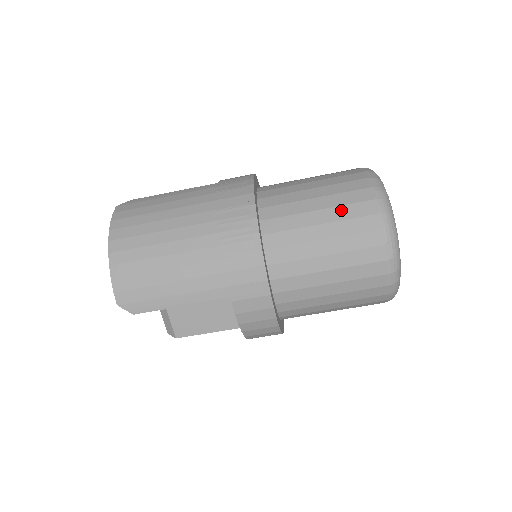
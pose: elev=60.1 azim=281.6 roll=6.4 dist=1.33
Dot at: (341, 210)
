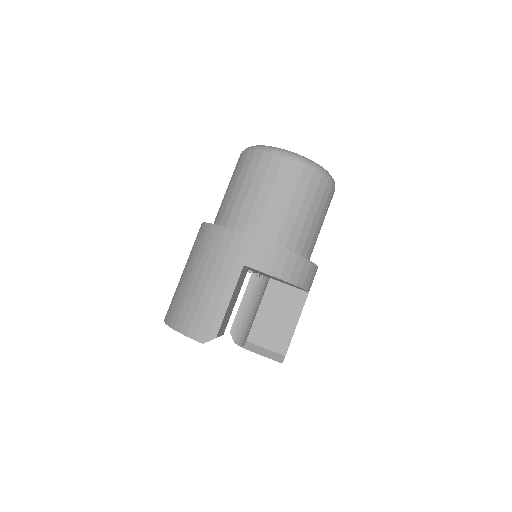
Dot at: (241, 174)
